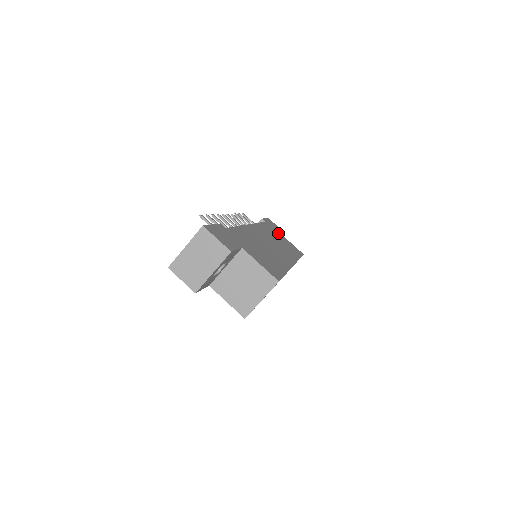
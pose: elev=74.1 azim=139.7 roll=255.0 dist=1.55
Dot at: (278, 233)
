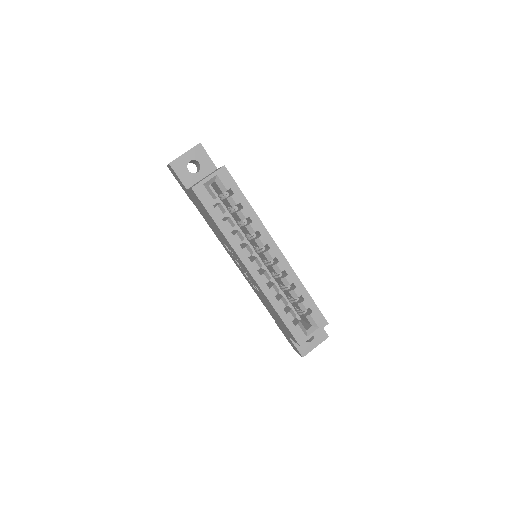
Dot at: occluded
